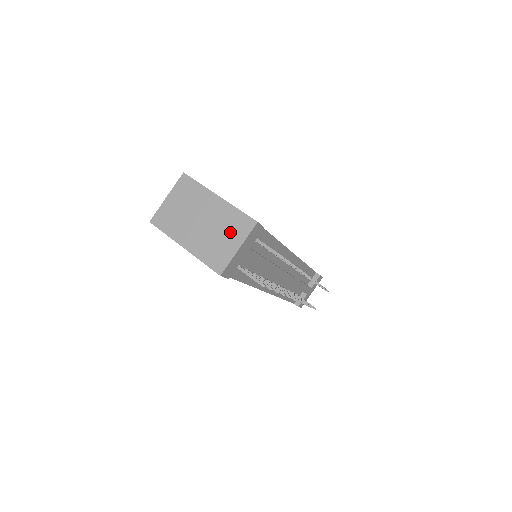
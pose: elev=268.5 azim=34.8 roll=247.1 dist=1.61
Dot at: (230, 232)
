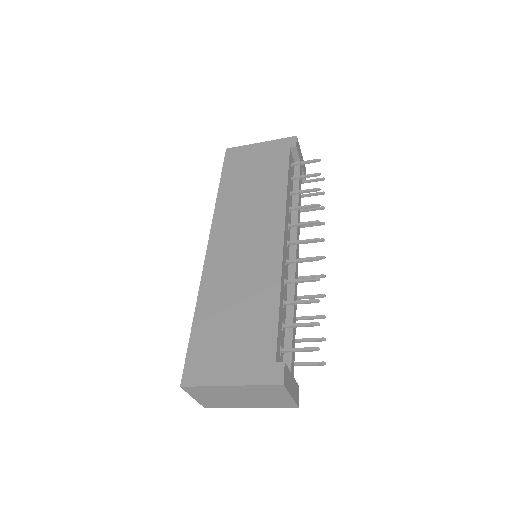
Dot at: (271, 394)
